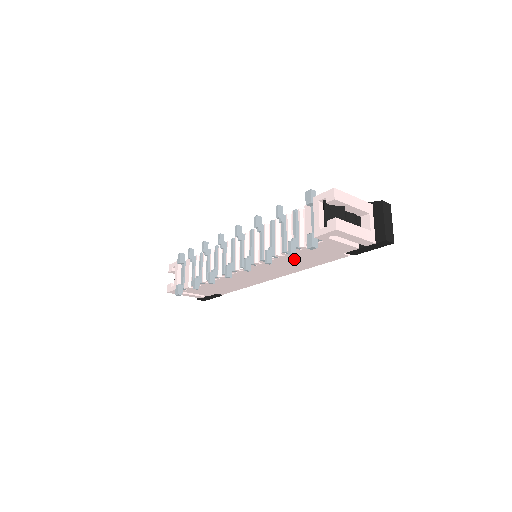
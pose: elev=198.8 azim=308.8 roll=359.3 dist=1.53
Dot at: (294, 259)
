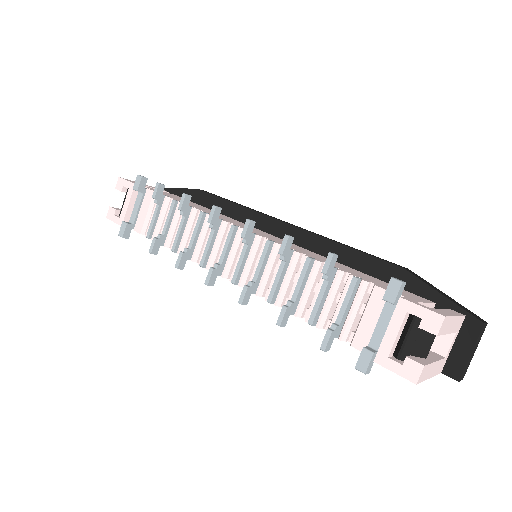
Dot at: occluded
